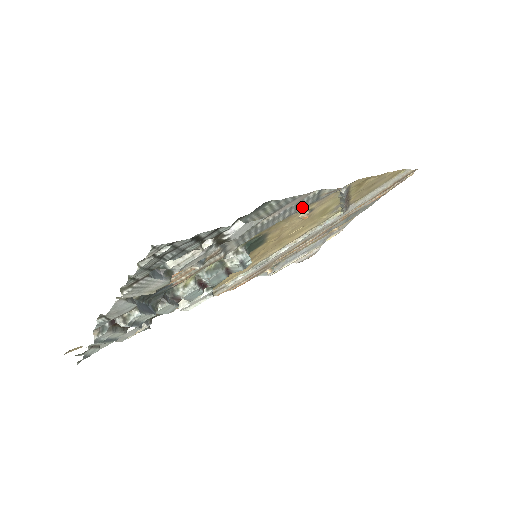
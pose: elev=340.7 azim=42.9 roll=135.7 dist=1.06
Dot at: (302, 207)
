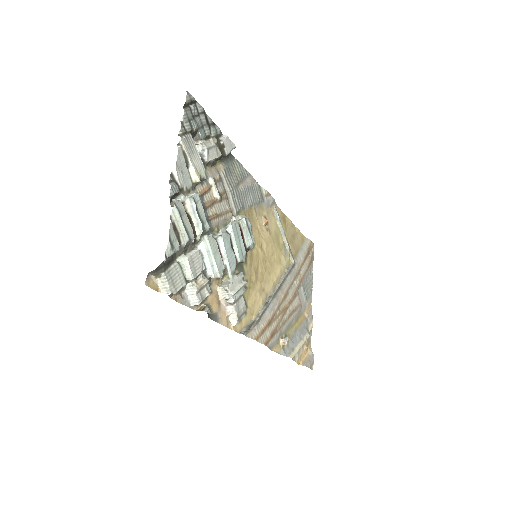
Dot at: (257, 199)
